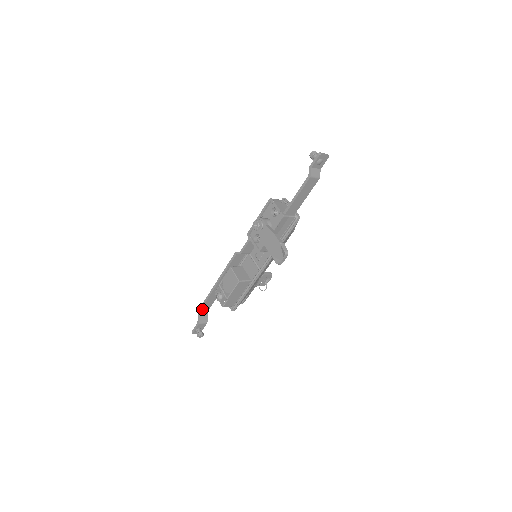
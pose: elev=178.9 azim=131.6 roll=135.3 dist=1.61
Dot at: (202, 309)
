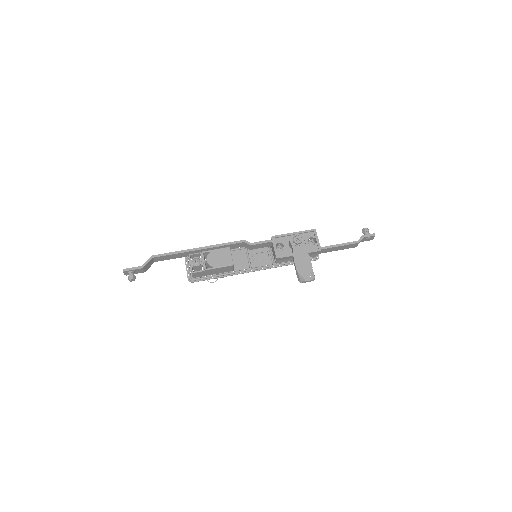
Dot at: (157, 257)
